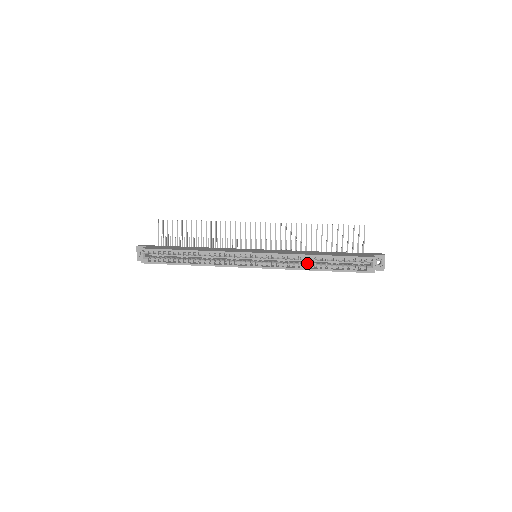
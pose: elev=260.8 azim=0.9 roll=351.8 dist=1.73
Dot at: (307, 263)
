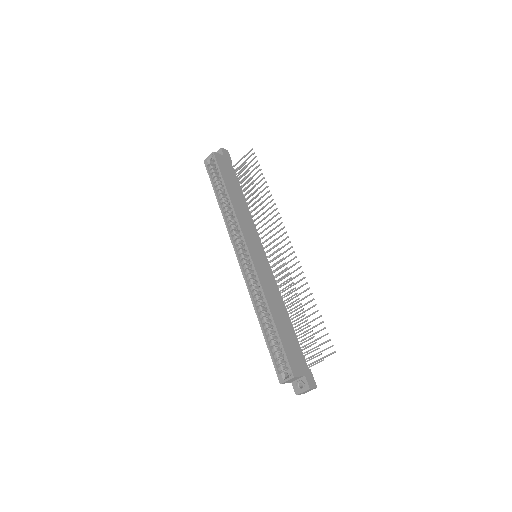
Dot at: (263, 308)
